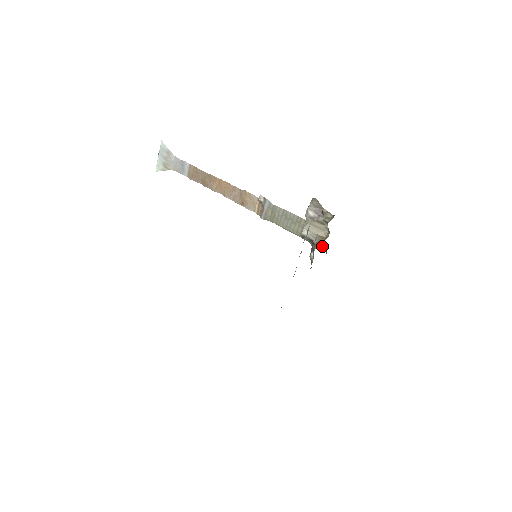
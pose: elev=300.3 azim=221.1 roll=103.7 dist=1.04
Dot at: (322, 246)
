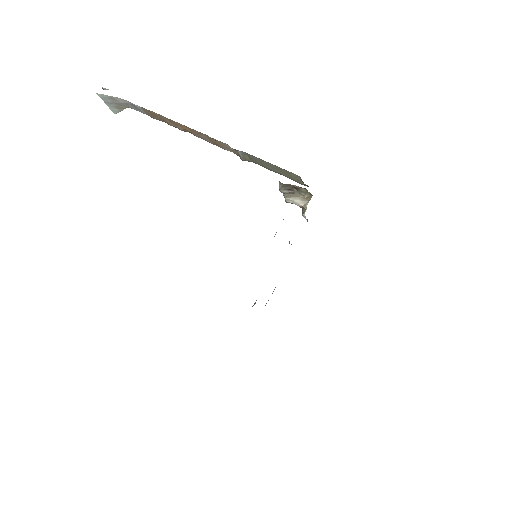
Dot at: occluded
